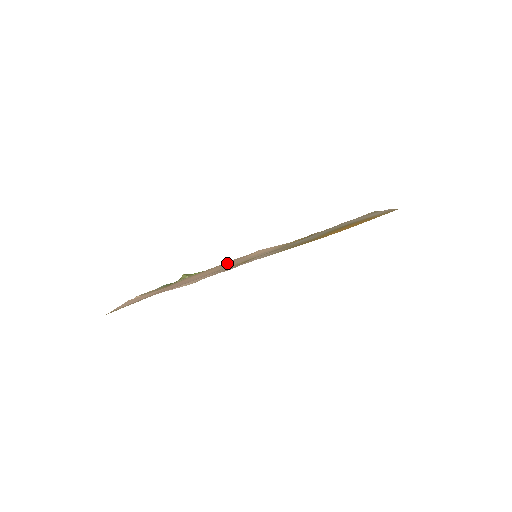
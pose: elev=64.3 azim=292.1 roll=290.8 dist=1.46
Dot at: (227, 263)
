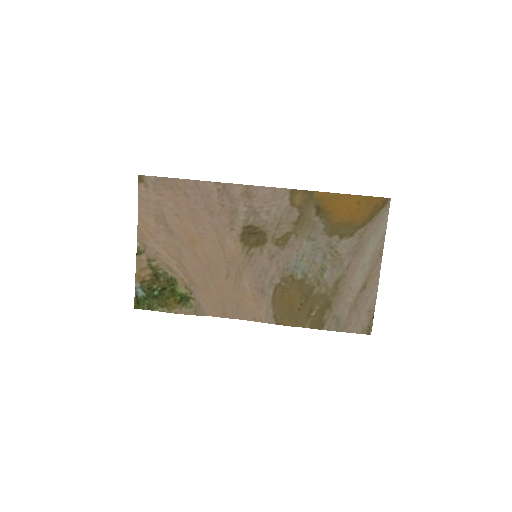
Dot at: (218, 286)
